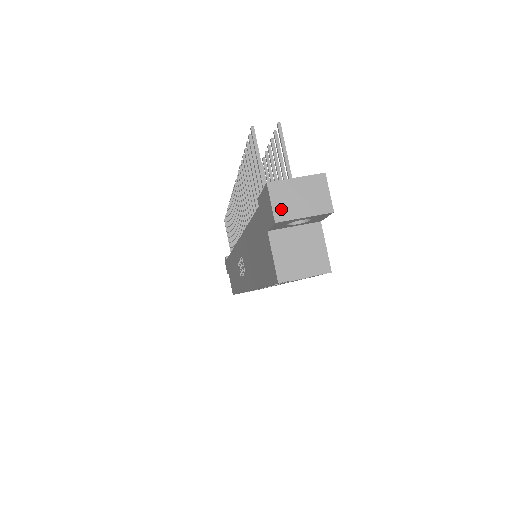
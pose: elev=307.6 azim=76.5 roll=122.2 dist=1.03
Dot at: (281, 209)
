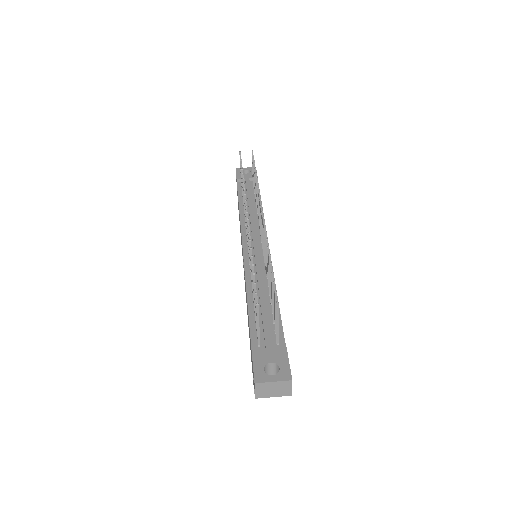
Dot at: (260, 394)
